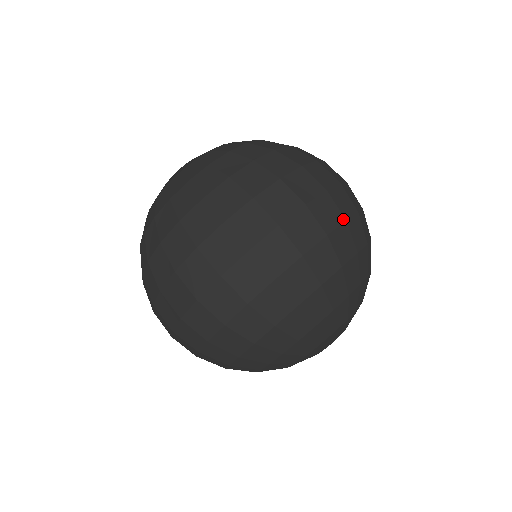
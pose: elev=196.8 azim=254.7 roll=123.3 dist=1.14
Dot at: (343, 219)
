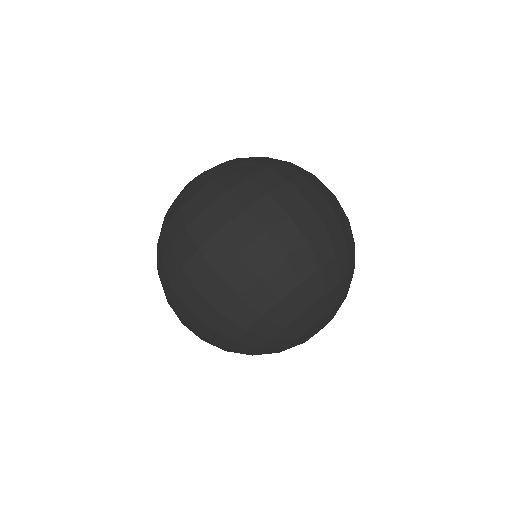
Dot at: (337, 219)
